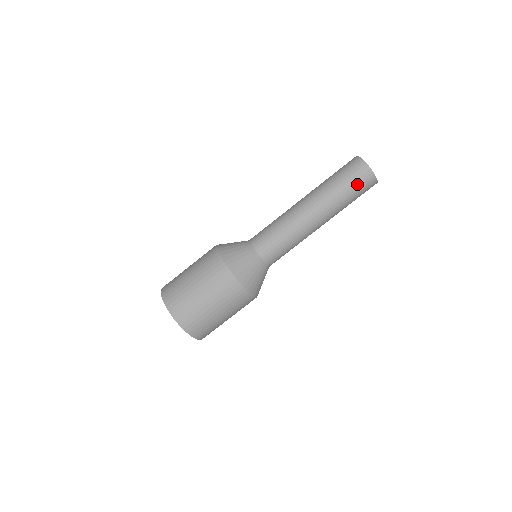
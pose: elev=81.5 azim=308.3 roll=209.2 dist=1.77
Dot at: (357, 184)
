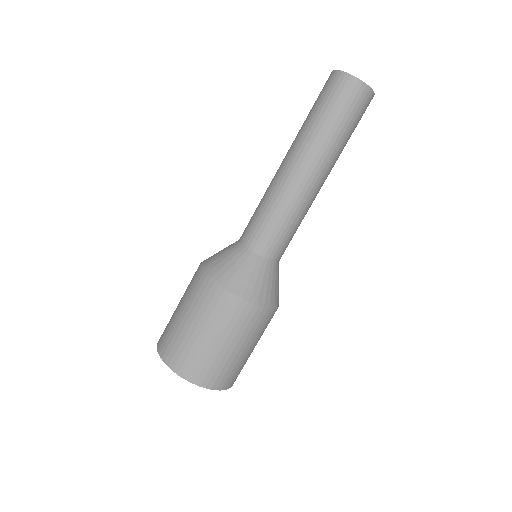
Dot at: (358, 115)
